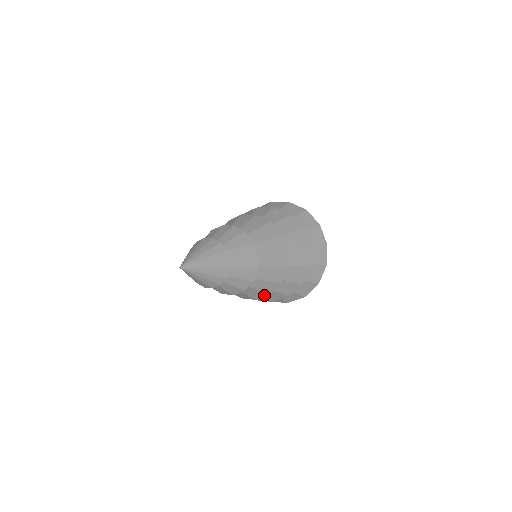
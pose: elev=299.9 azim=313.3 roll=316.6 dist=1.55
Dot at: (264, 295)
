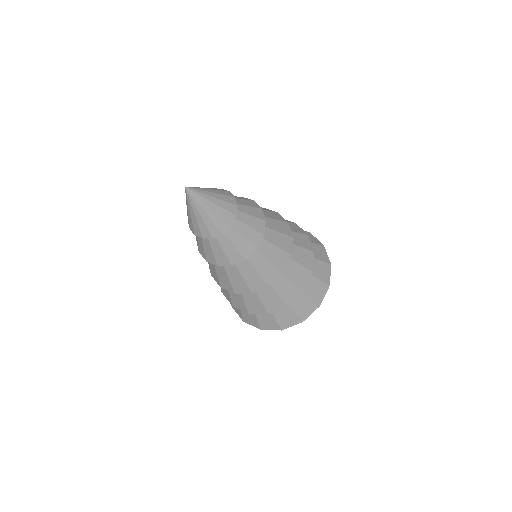
Dot at: (277, 274)
